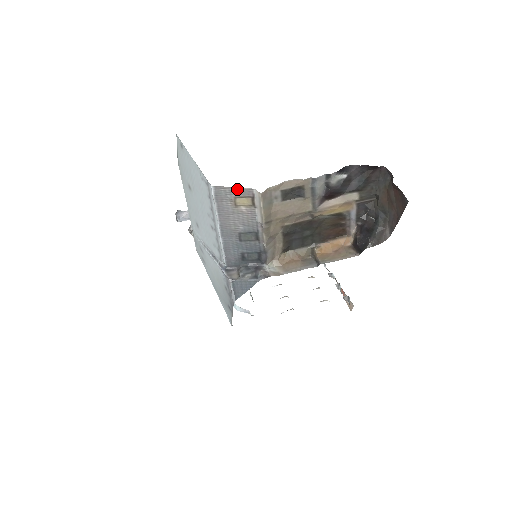
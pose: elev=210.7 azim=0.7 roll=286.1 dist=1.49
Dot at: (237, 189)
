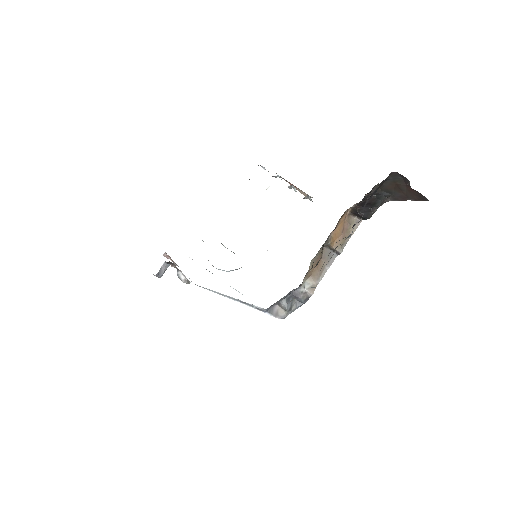
Dot at: occluded
